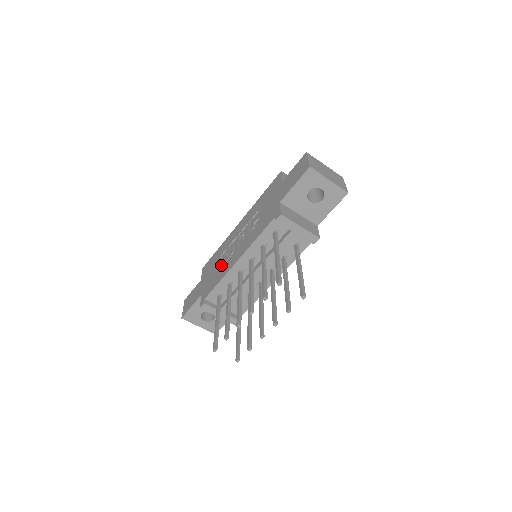
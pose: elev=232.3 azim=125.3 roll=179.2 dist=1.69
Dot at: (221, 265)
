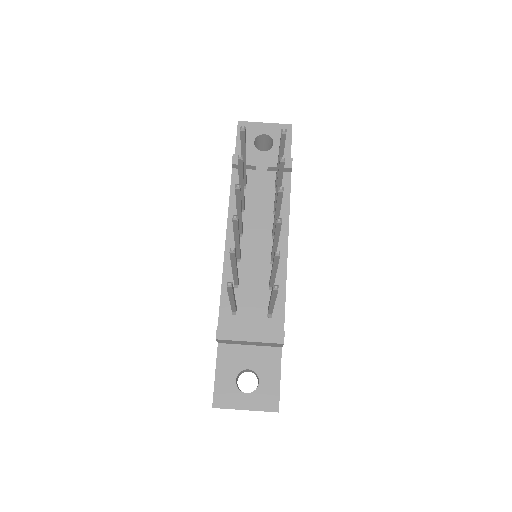
Dot at: occluded
